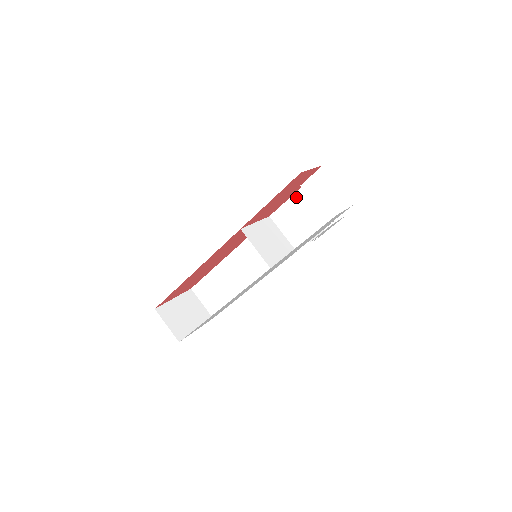
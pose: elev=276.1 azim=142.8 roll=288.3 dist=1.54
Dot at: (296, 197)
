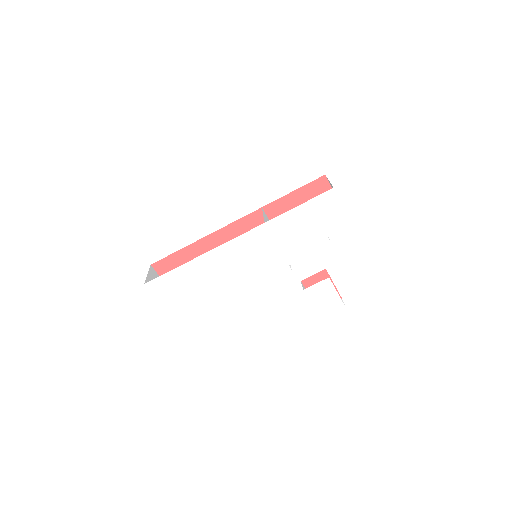
Dot at: occluded
